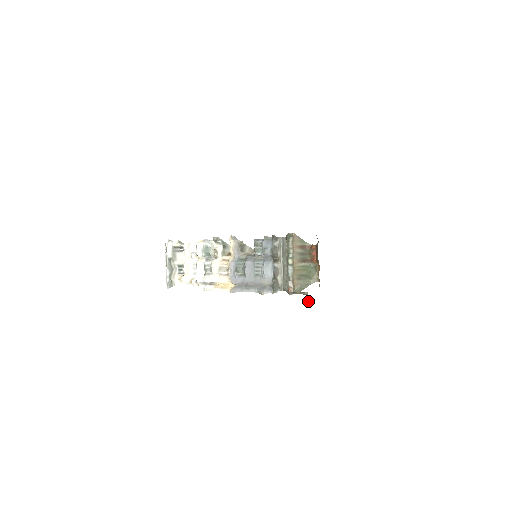
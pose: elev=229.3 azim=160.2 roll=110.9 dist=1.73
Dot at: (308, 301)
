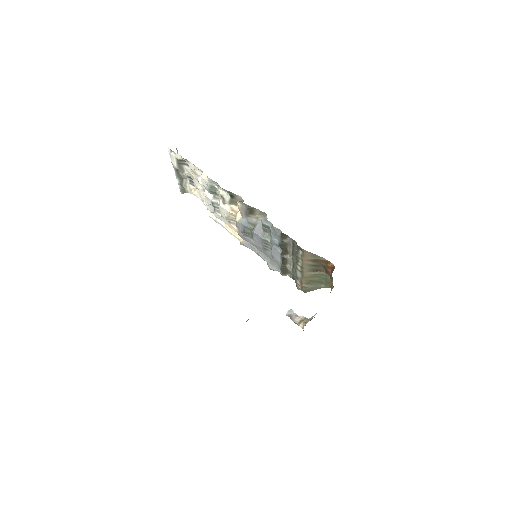
Dot at: occluded
